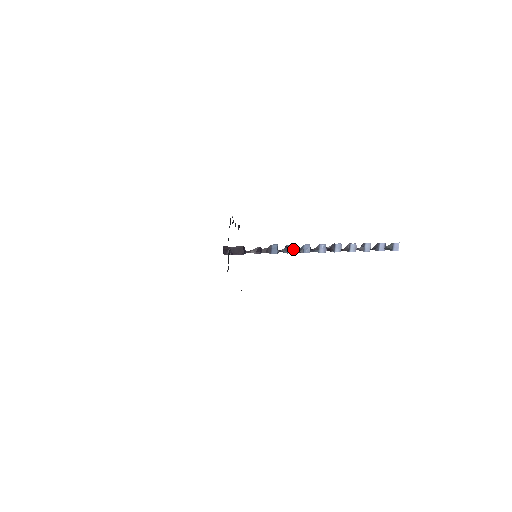
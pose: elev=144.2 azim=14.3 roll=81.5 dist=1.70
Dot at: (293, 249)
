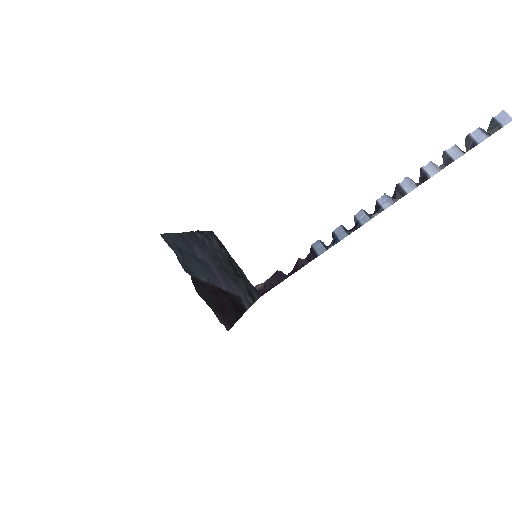
Dot at: (344, 231)
